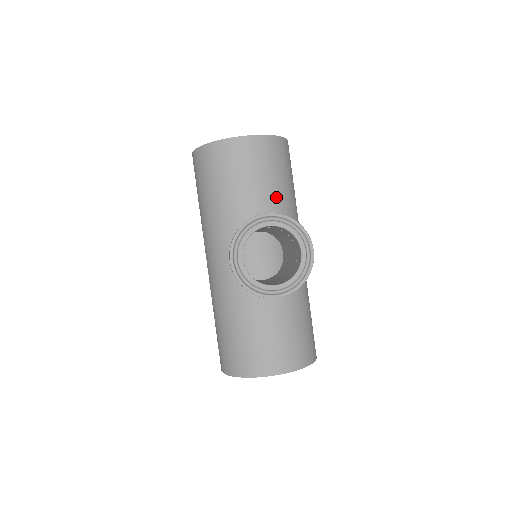
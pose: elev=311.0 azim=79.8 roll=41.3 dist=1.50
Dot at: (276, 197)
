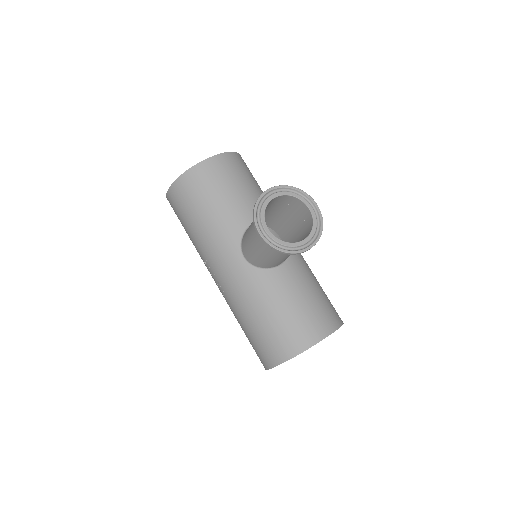
Dot at: (256, 196)
